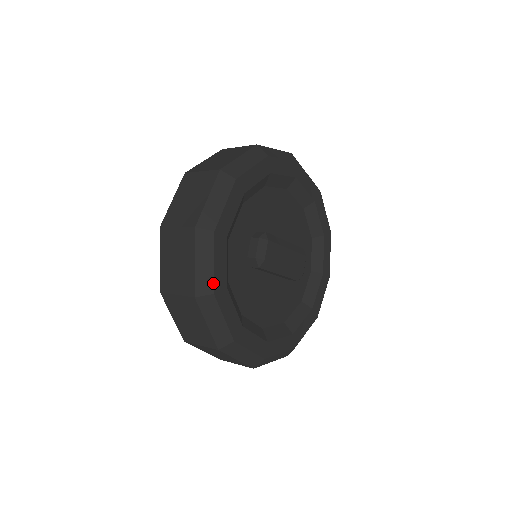
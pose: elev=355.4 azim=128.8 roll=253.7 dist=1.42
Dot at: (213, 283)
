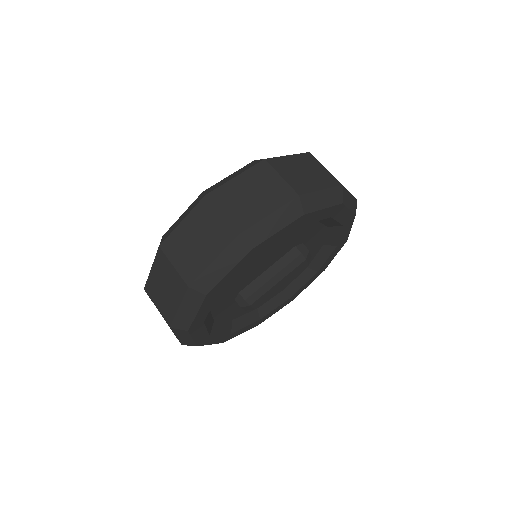
Dot at: (218, 343)
